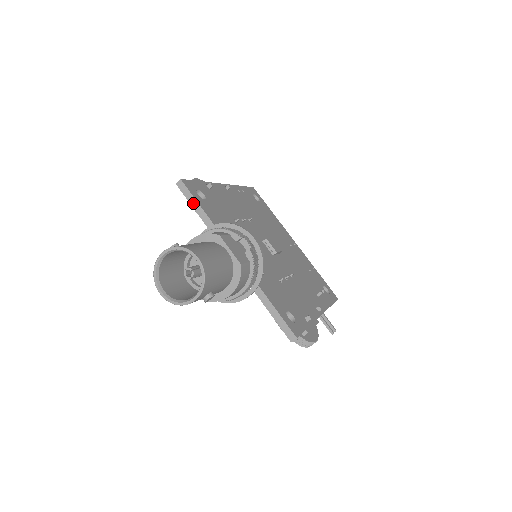
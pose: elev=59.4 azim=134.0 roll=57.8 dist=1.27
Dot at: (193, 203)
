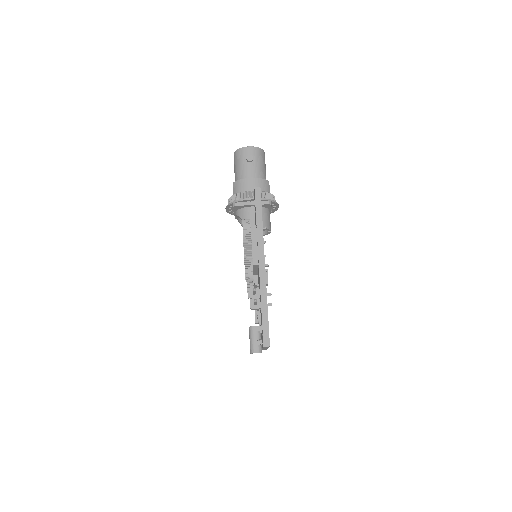
Dot at: occluded
